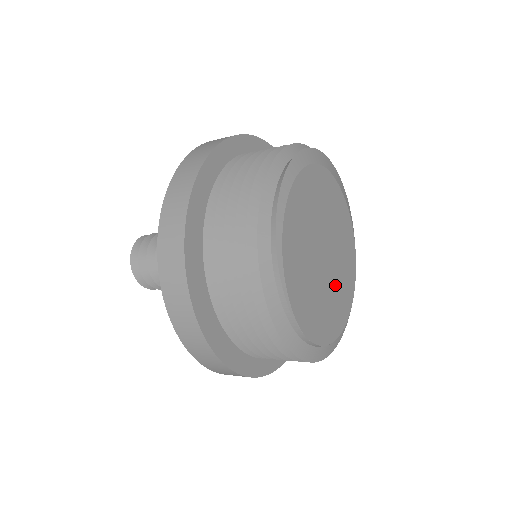
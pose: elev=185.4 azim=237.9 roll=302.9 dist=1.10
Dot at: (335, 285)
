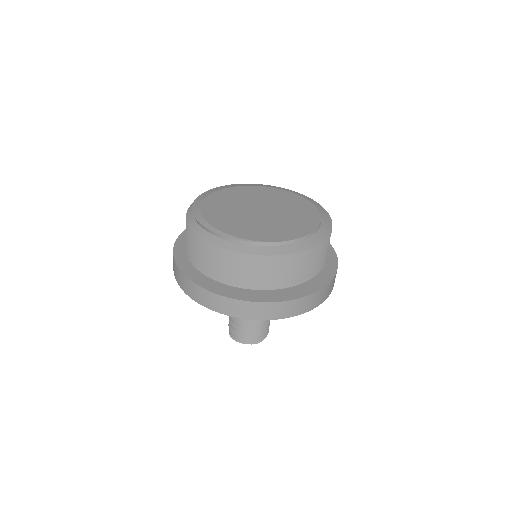
Dot at: (287, 214)
